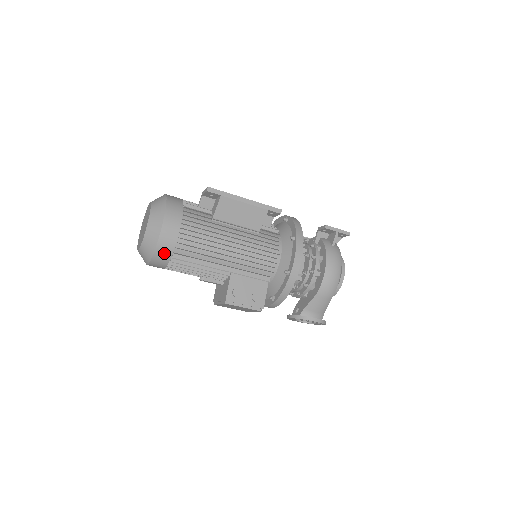
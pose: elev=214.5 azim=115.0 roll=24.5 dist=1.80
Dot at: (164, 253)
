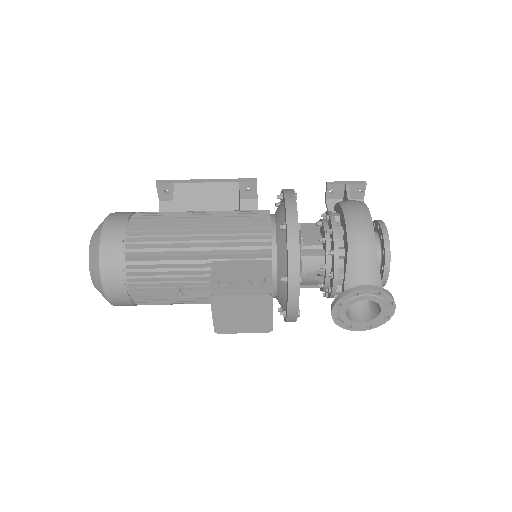
Dot at: (112, 257)
